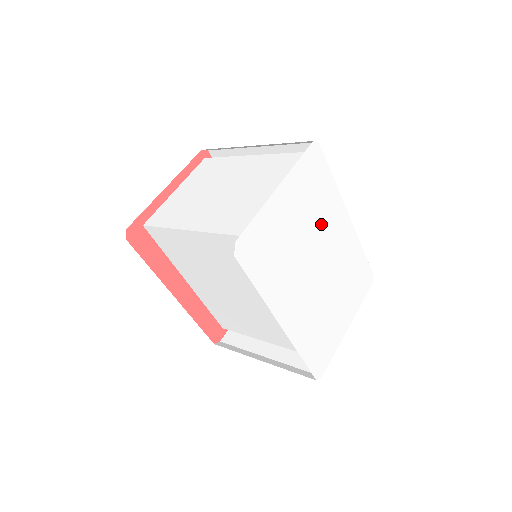
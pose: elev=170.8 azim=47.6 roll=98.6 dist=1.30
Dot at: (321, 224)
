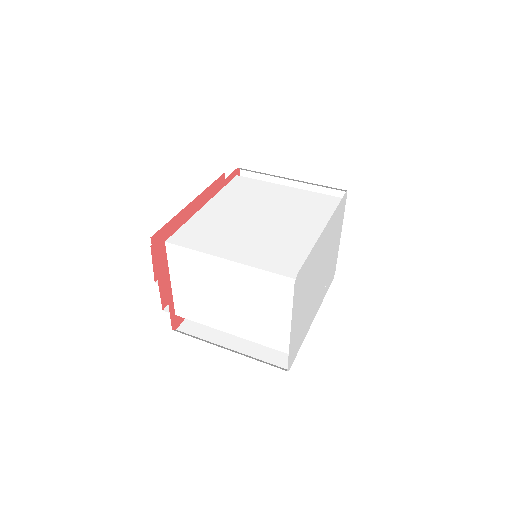
Dot at: (313, 272)
